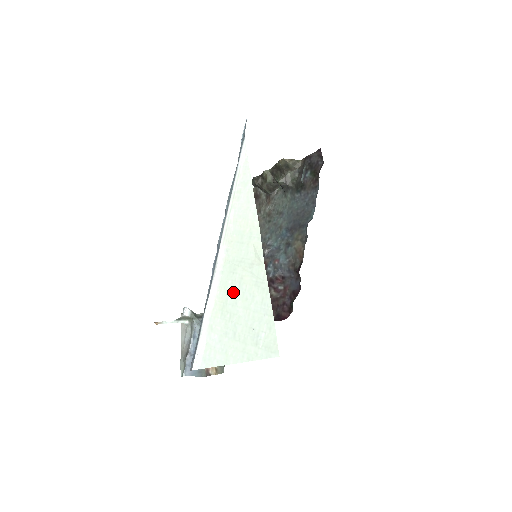
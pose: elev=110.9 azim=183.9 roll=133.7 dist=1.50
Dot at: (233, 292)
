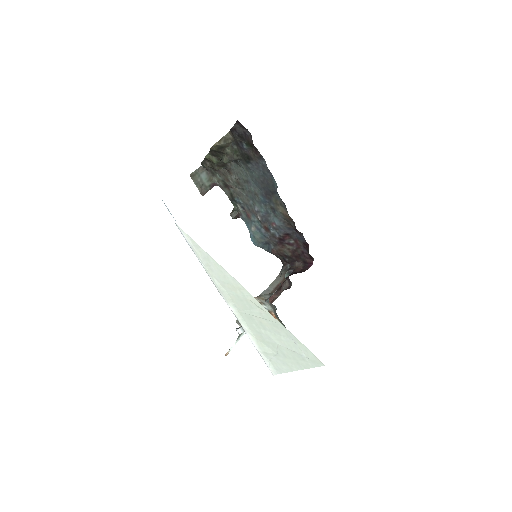
Dot at: (262, 331)
